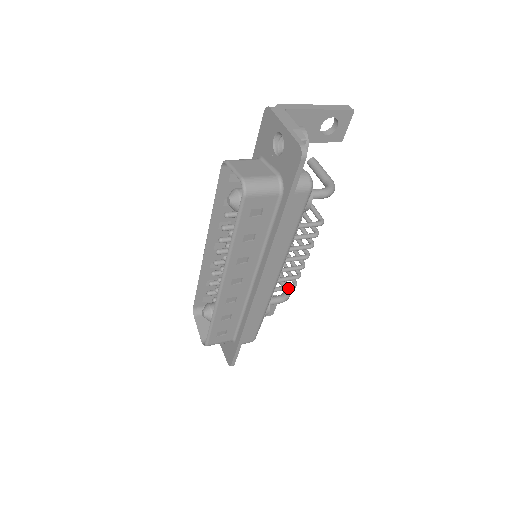
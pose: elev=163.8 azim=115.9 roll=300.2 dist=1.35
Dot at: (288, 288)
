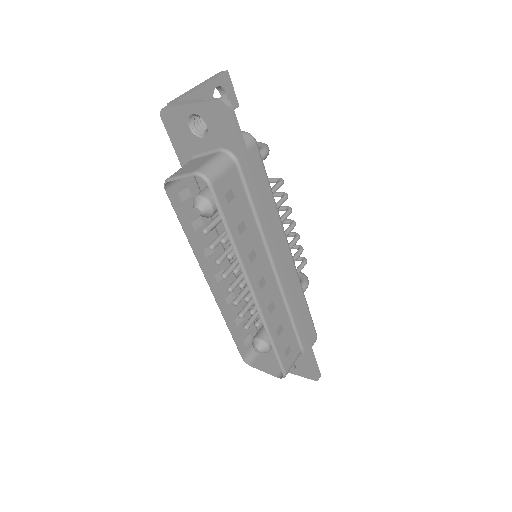
Dot at: (302, 266)
